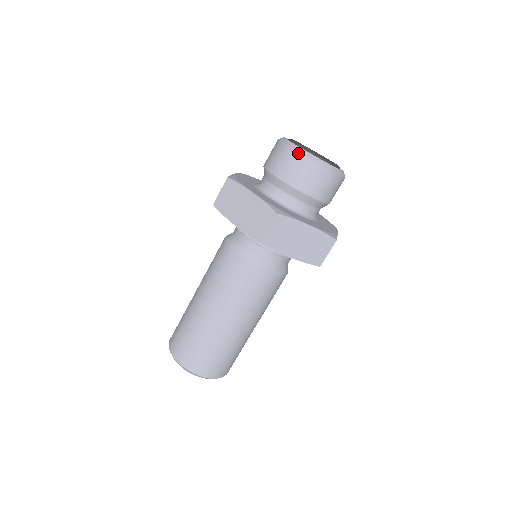
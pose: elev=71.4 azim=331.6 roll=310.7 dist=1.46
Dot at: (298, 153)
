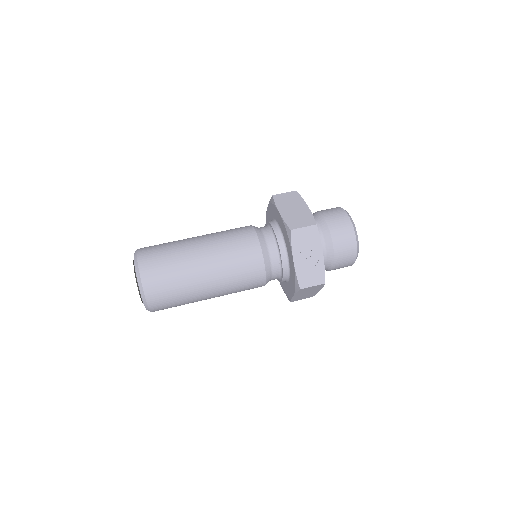
Dot at: occluded
